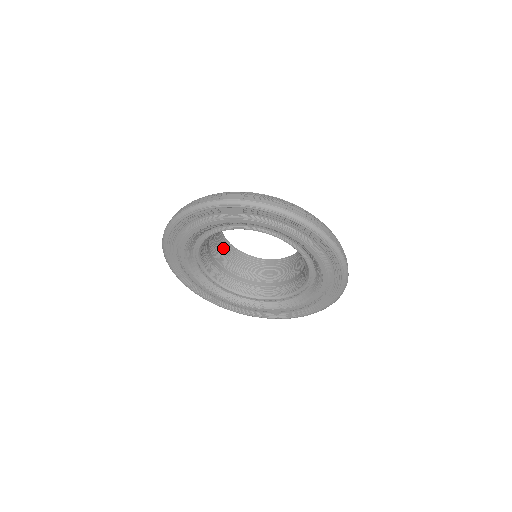
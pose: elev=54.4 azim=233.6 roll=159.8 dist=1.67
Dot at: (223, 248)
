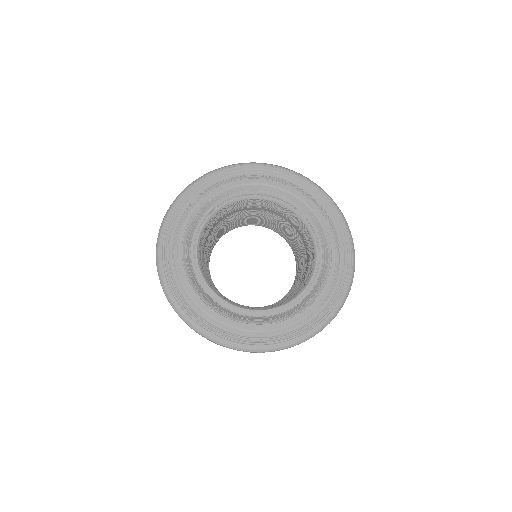
Dot at: occluded
